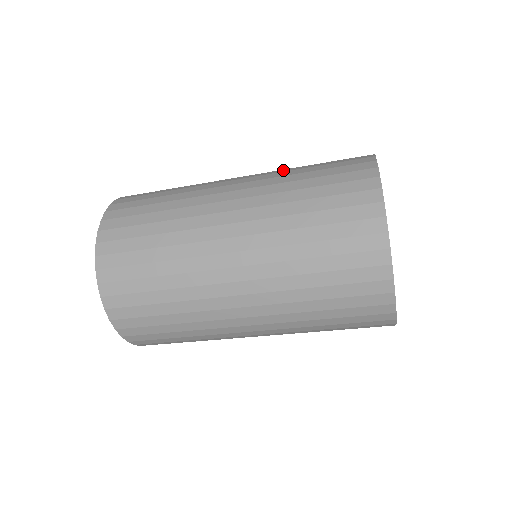
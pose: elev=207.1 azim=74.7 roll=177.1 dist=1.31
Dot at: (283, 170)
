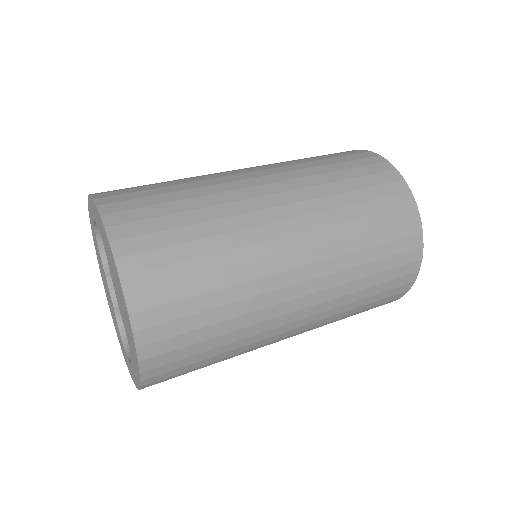
Dot at: (315, 179)
